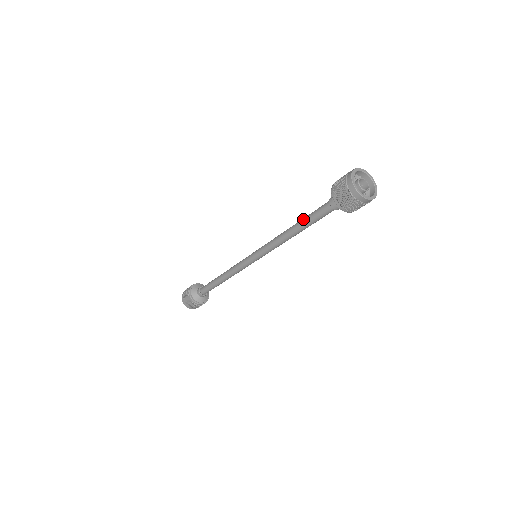
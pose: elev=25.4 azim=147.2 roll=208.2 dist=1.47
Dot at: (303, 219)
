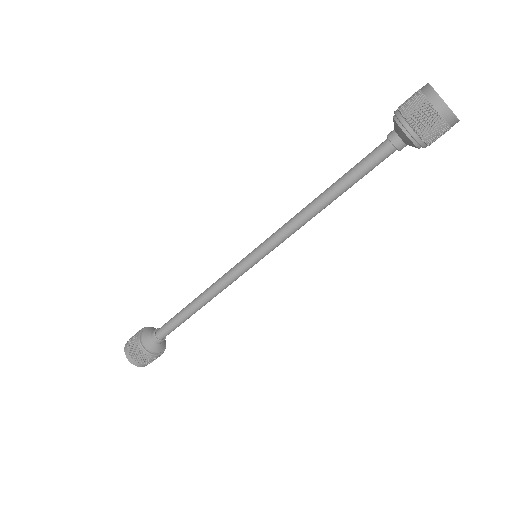
Dot at: (342, 179)
